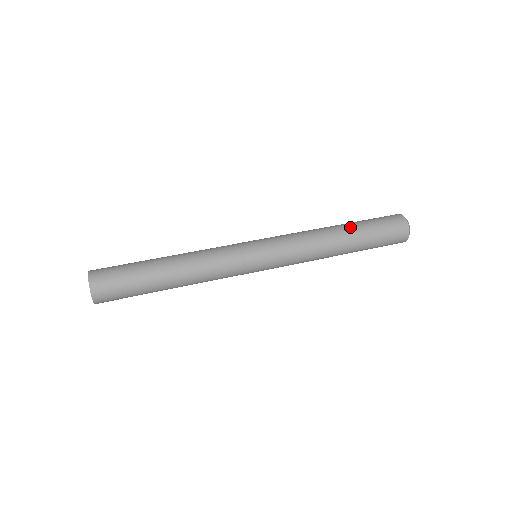
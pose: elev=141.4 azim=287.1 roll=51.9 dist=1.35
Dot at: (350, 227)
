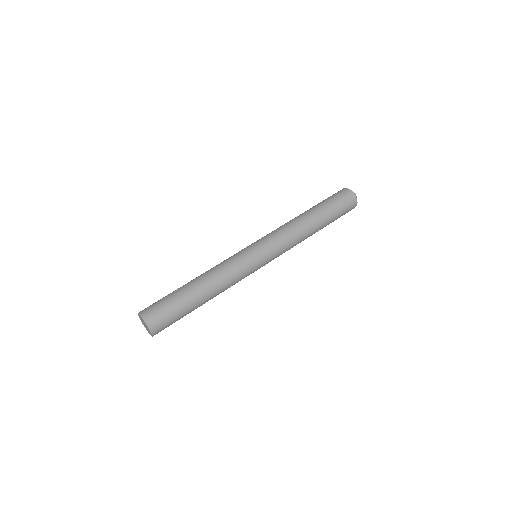
Dot at: (318, 213)
